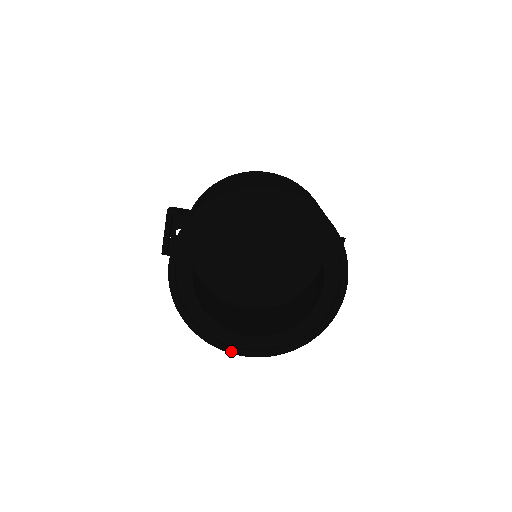
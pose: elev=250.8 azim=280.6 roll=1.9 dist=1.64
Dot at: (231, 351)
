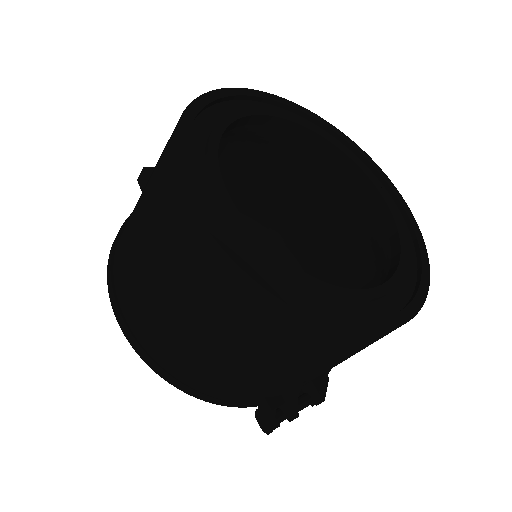
Dot at: (188, 185)
